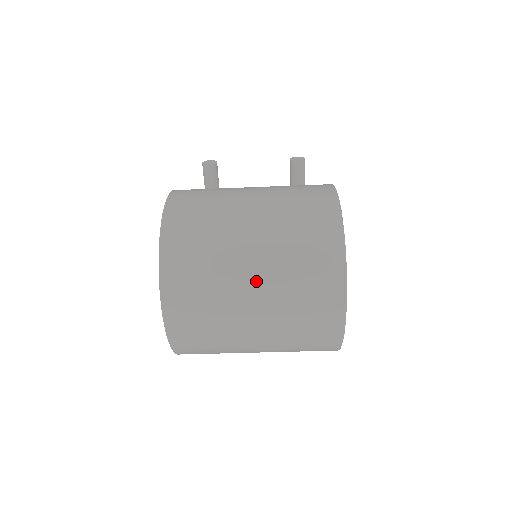
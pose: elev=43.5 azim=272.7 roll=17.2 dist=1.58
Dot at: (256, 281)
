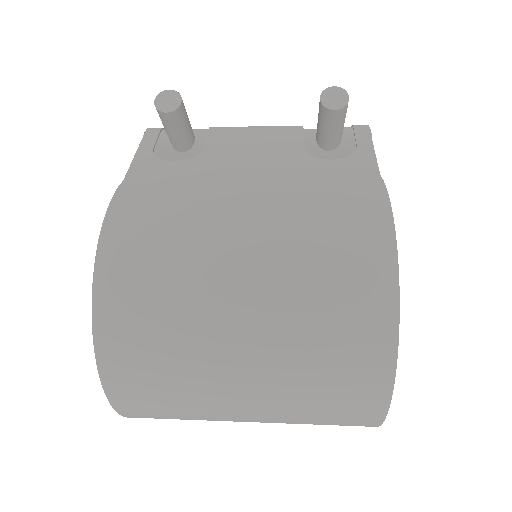
Dot at: (251, 409)
